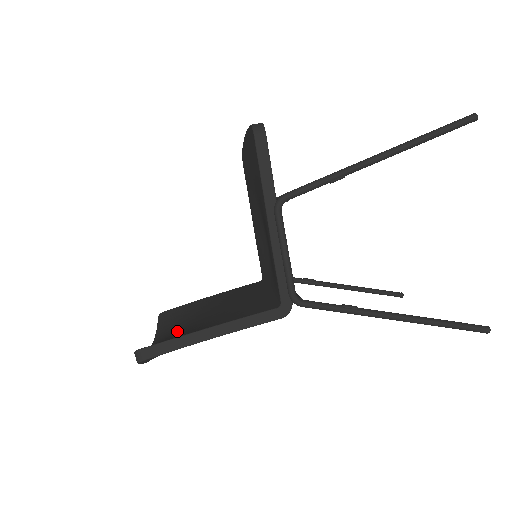
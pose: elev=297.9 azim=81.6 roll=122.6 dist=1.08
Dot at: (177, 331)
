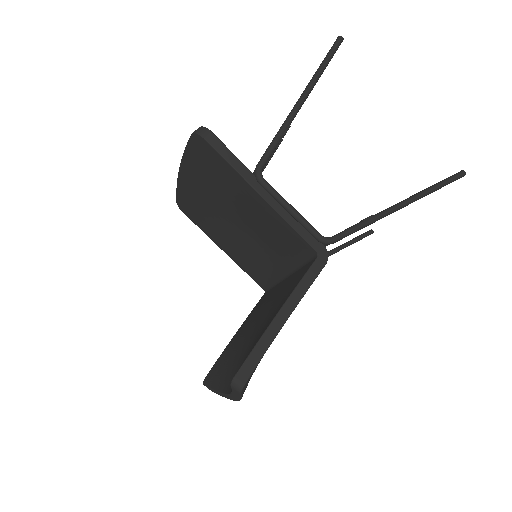
Dot at: (242, 359)
